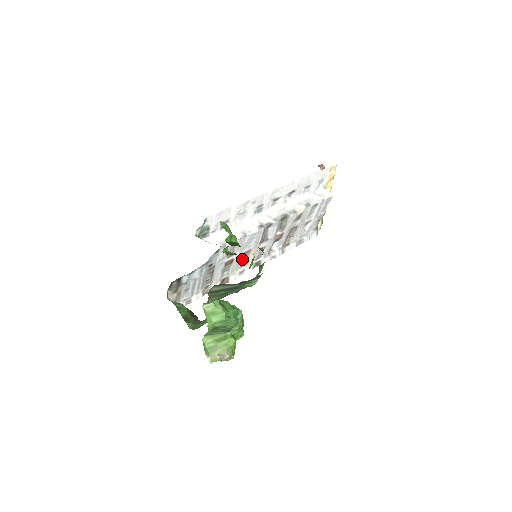
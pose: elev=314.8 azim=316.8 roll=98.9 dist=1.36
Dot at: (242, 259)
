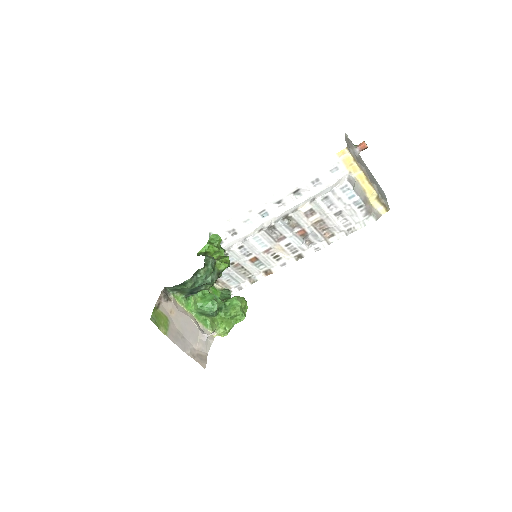
Dot at: (269, 255)
